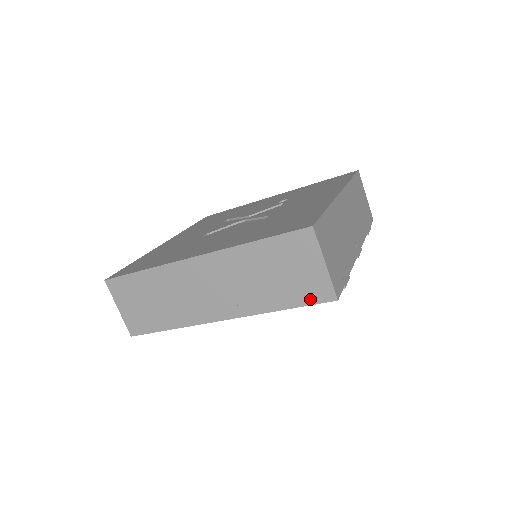
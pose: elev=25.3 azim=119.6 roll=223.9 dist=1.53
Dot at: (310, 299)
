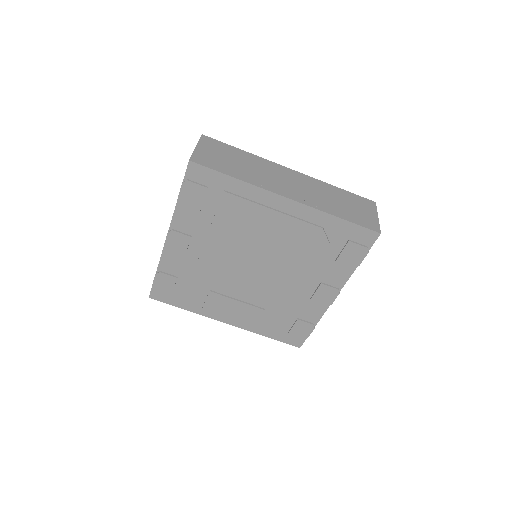
Dot at: (362, 224)
